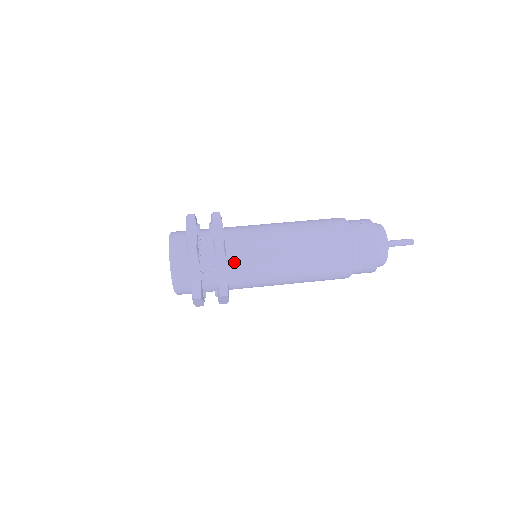
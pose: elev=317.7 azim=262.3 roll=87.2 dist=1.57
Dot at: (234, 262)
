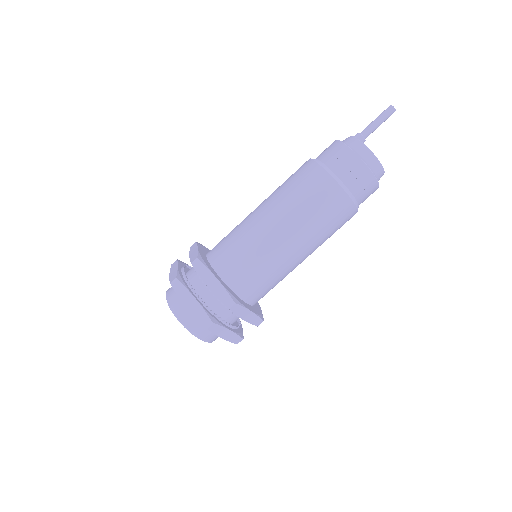
Dot at: occluded
